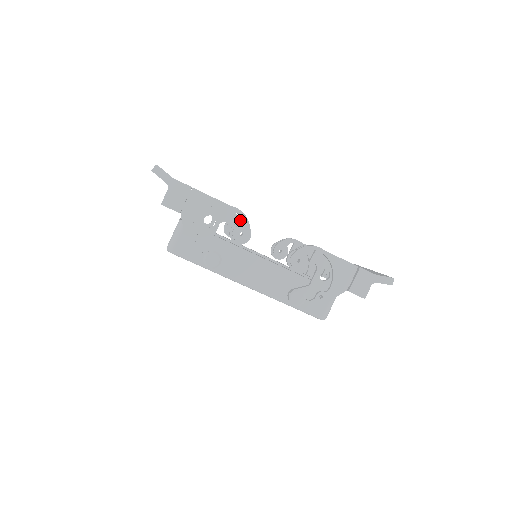
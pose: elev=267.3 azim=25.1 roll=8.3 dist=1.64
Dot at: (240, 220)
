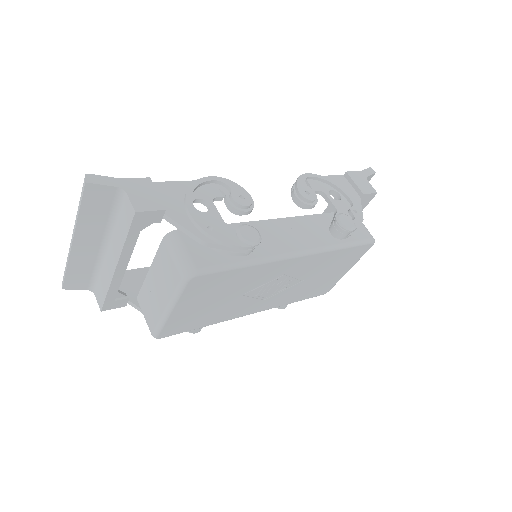
Dot at: (227, 185)
